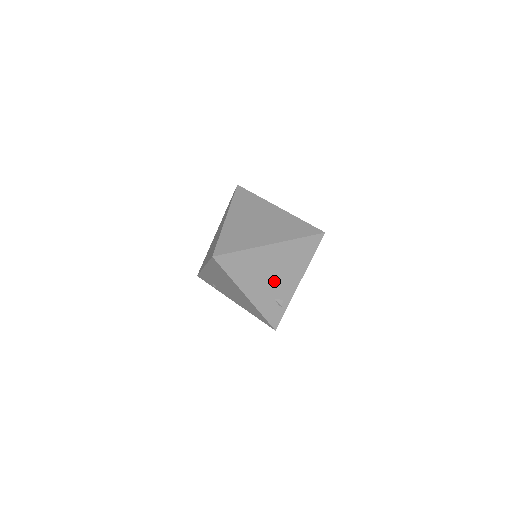
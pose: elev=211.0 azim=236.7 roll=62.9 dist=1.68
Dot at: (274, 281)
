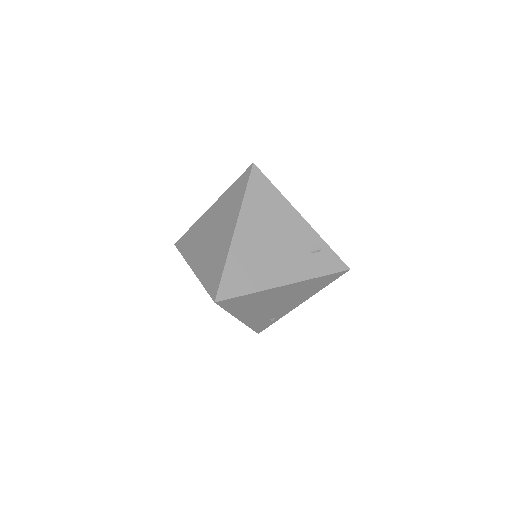
Dot at: (284, 245)
